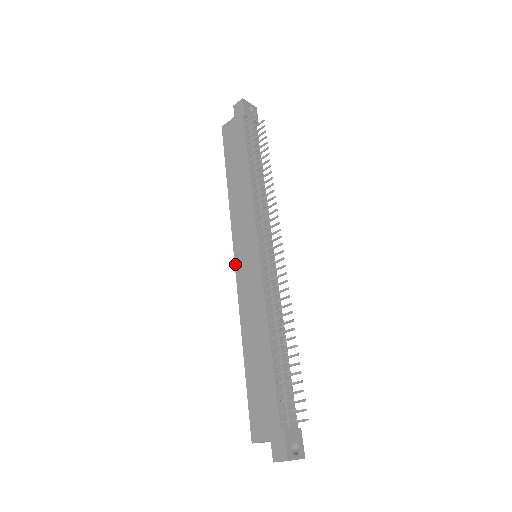
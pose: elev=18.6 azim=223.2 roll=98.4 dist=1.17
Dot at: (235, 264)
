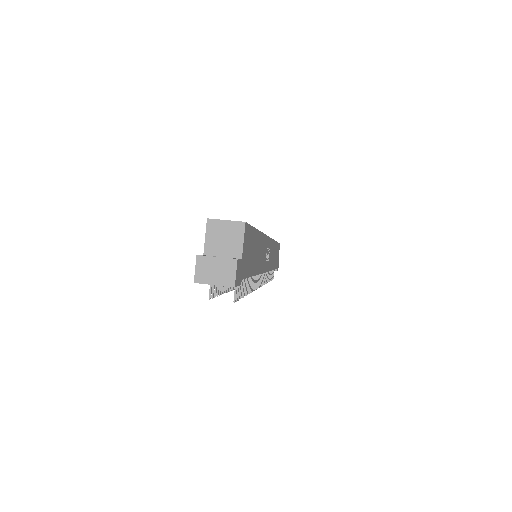
Dot at: occluded
